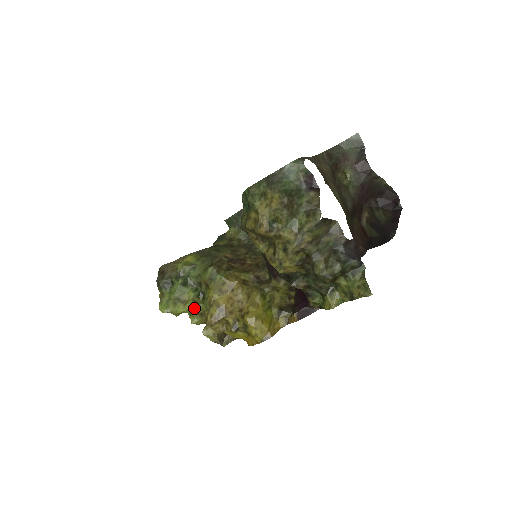
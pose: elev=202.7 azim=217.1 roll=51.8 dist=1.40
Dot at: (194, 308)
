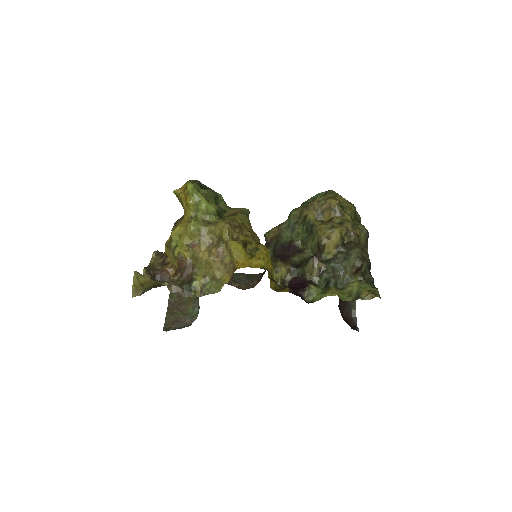
Dot at: (212, 212)
